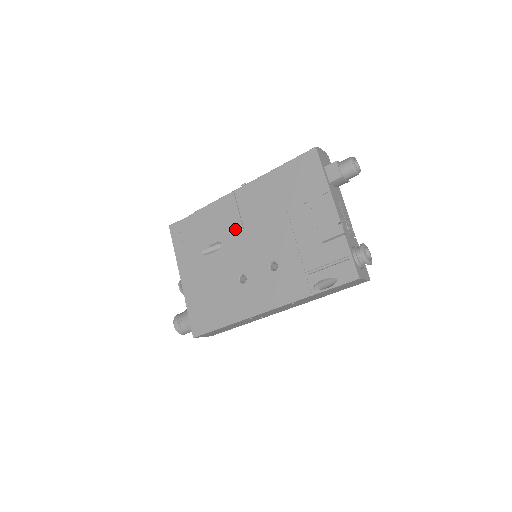
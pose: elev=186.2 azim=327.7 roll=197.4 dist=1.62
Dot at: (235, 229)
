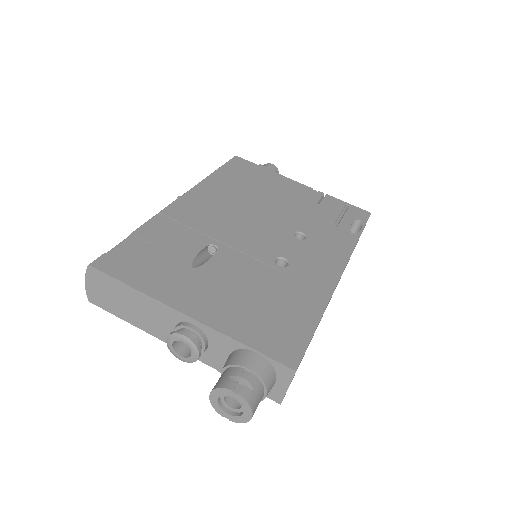
Dot at: (218, 225)
